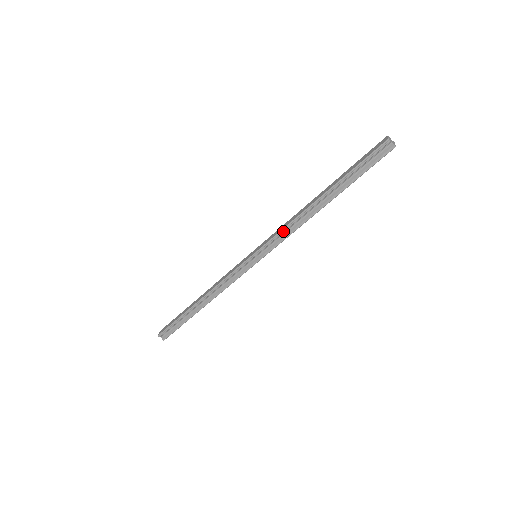
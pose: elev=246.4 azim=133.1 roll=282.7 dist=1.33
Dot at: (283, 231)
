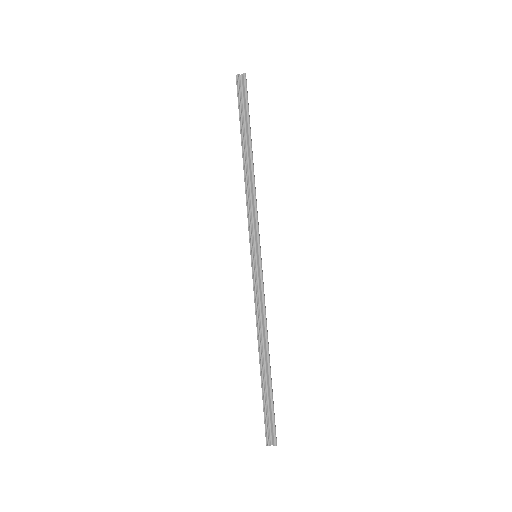
Dot at: (248, 208)
